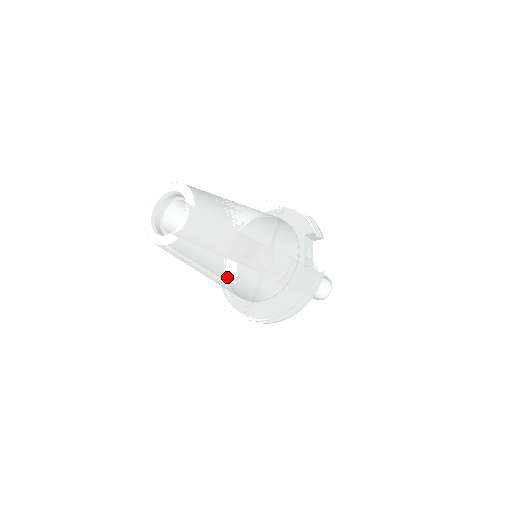
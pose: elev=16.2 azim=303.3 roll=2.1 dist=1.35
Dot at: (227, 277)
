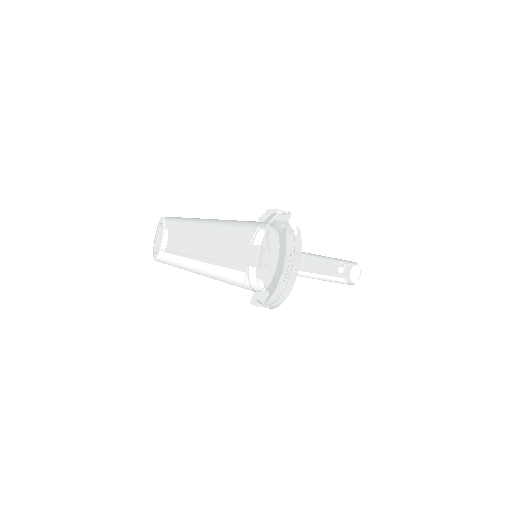
Dot at: (222, 262)
